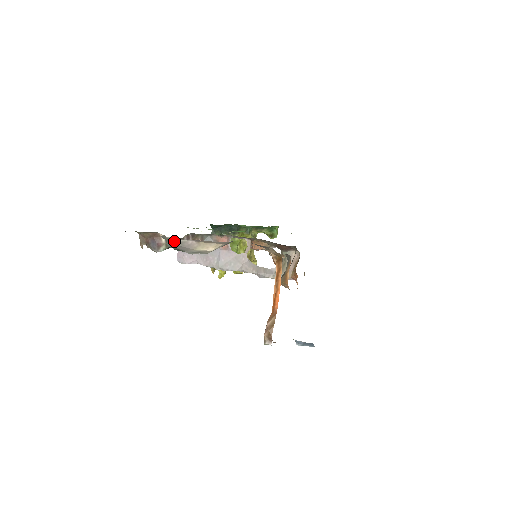
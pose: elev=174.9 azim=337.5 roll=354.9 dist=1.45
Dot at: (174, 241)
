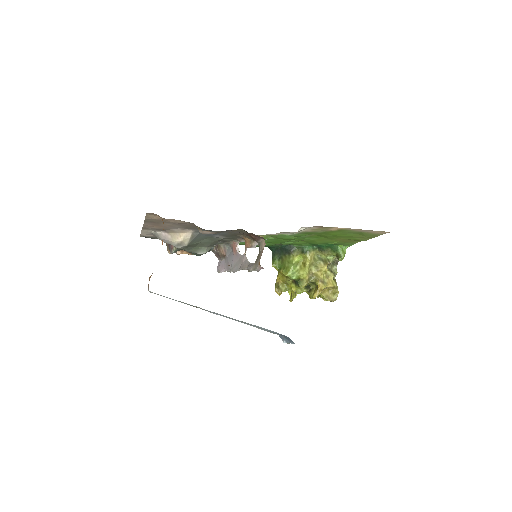
Dot at: (156, 235)
